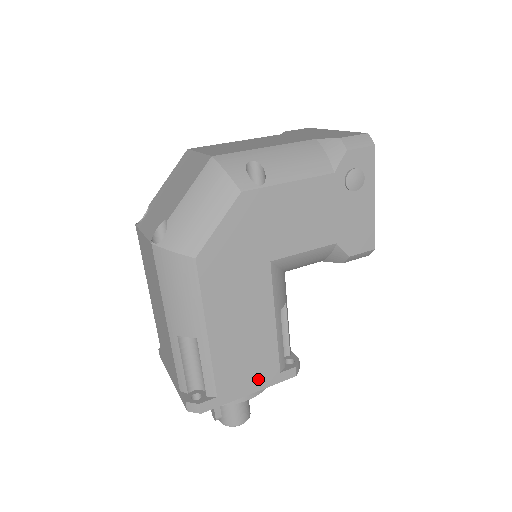
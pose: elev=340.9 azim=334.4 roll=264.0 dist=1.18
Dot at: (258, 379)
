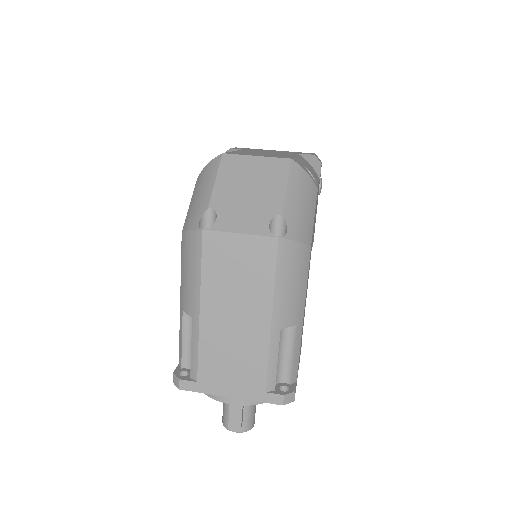
Dot at: occluded
